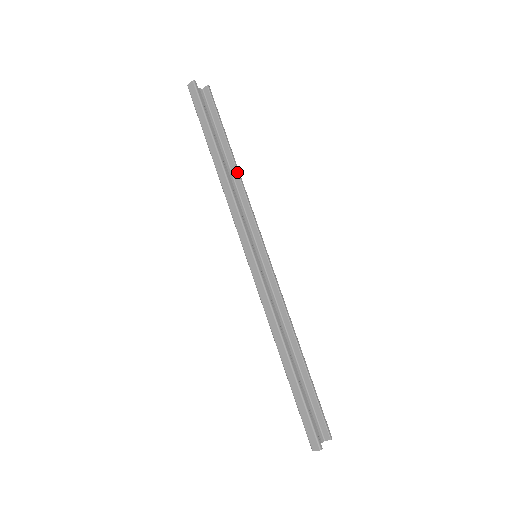
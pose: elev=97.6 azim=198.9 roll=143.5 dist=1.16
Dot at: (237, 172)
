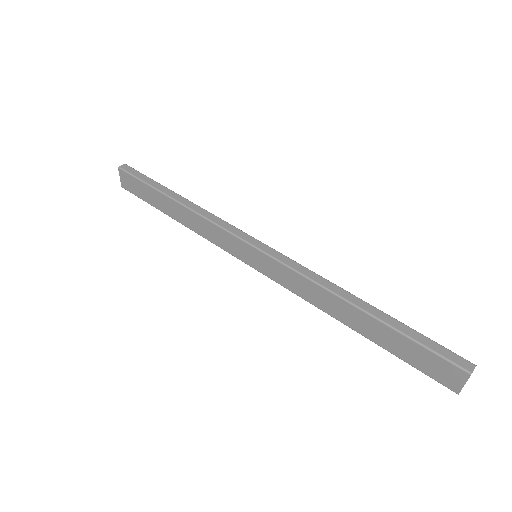
Dot at: occluded
